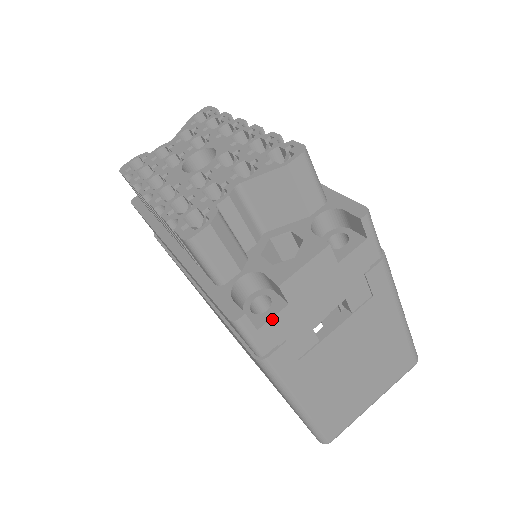
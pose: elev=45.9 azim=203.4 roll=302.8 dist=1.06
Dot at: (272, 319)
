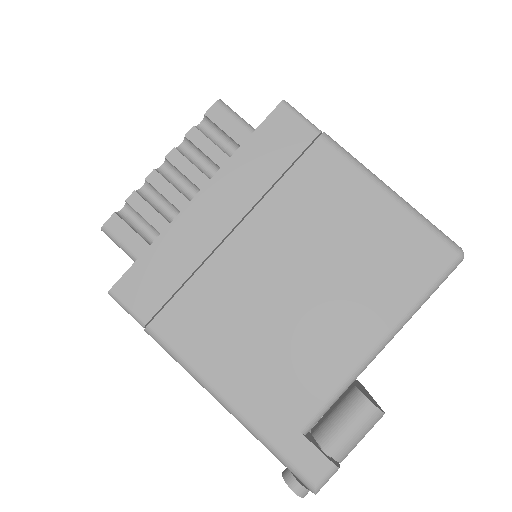
Dot at: occluded
